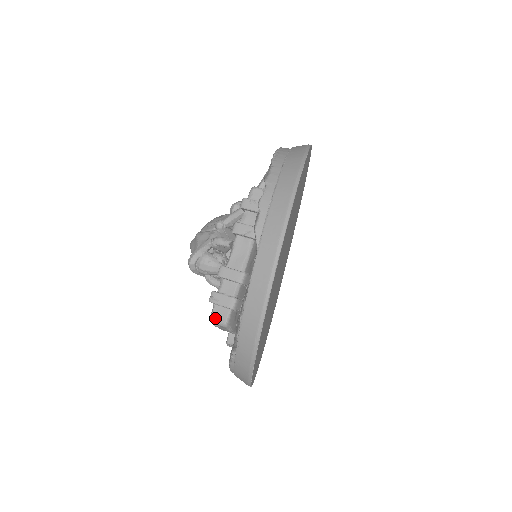
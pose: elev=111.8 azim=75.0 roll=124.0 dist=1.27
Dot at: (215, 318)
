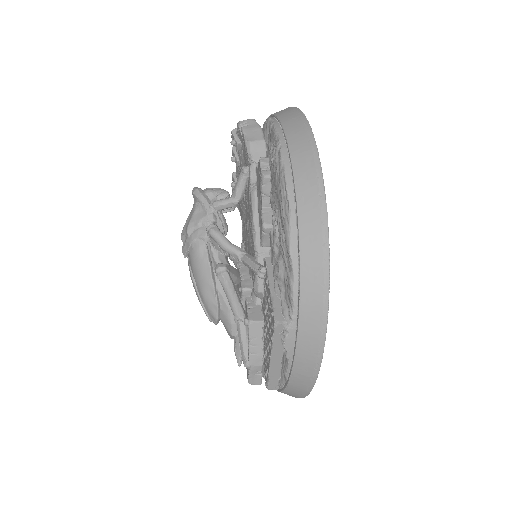
Dot at: occluded
